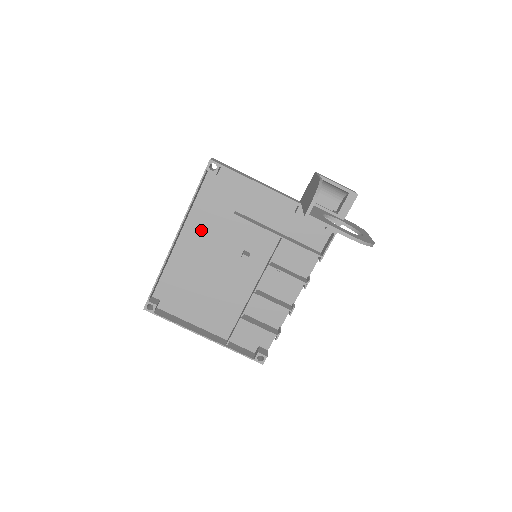
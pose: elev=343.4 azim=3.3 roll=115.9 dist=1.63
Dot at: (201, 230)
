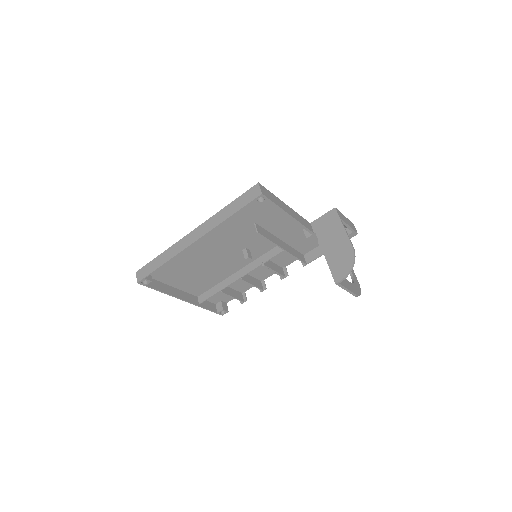
Dot at: (217, 231)
